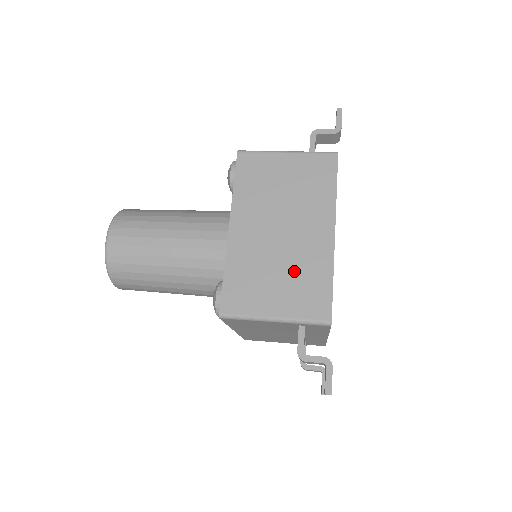
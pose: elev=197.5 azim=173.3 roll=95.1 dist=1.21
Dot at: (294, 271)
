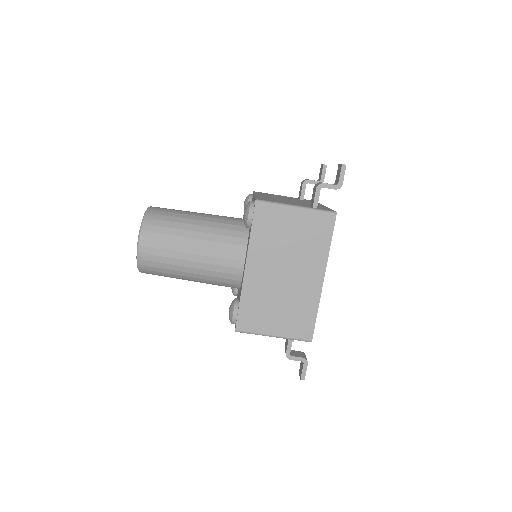
Dot at: (291, 305)
